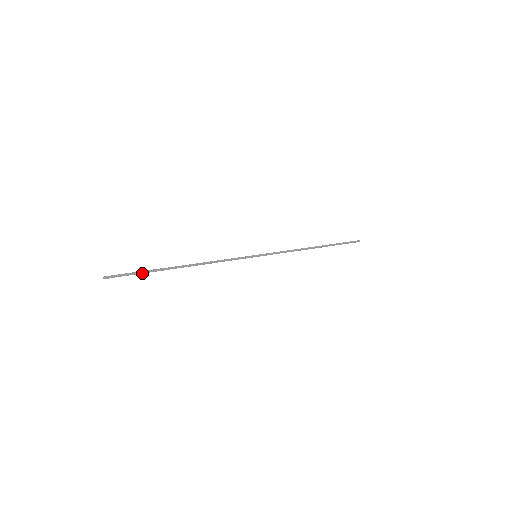
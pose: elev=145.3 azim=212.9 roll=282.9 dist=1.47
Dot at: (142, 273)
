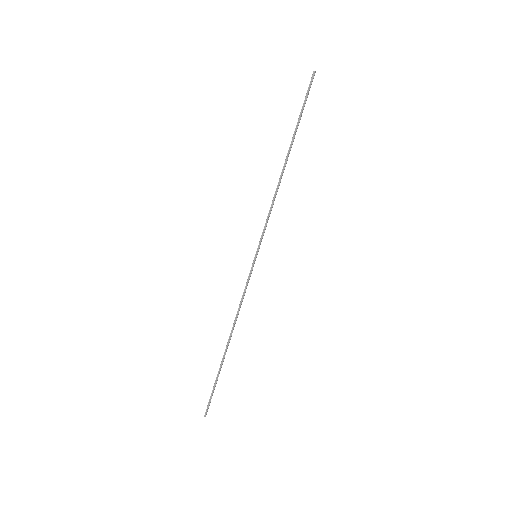
Dot at: occluded
